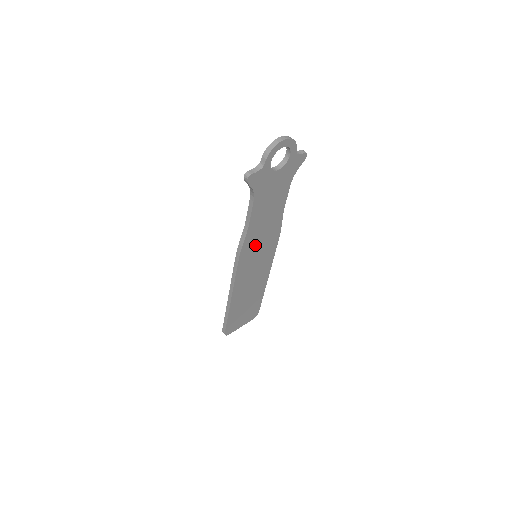
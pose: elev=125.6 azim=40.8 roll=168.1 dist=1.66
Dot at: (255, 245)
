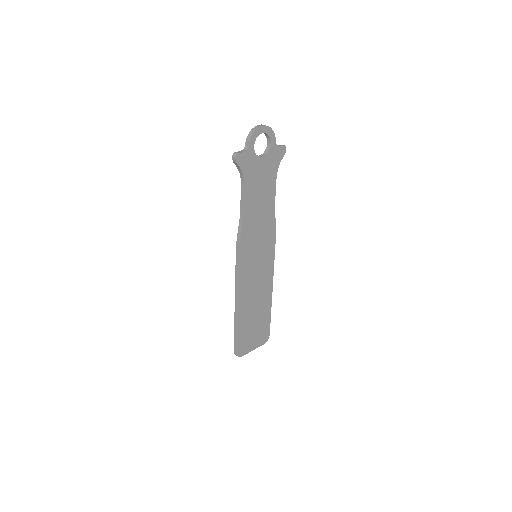
Dot at: (253, 240)
